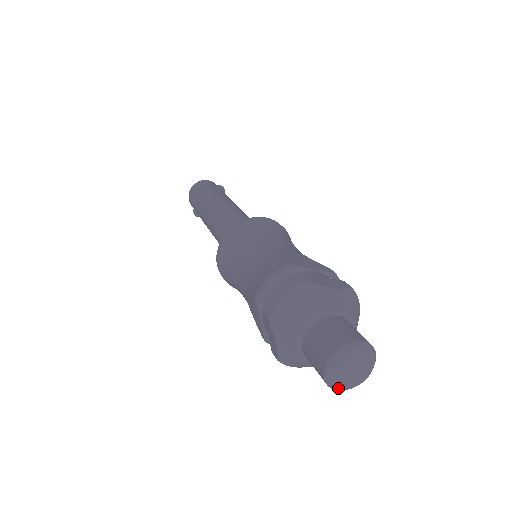
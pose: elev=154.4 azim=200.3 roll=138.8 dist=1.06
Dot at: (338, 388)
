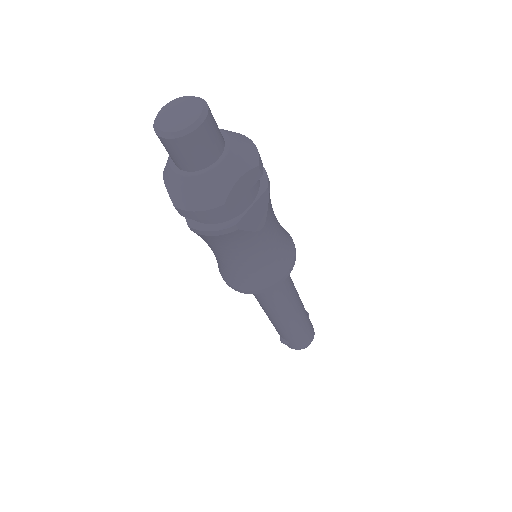
Dot at: (166, 132)
